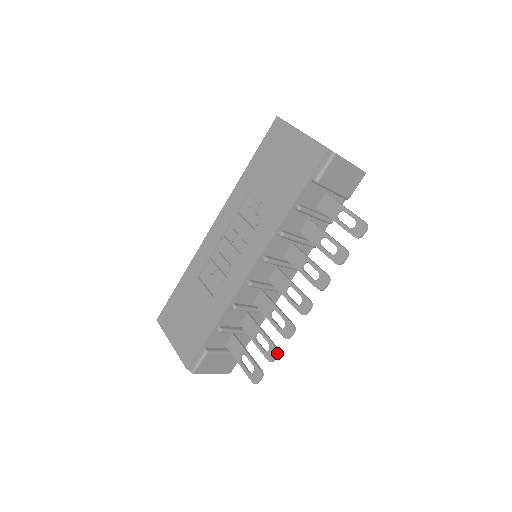
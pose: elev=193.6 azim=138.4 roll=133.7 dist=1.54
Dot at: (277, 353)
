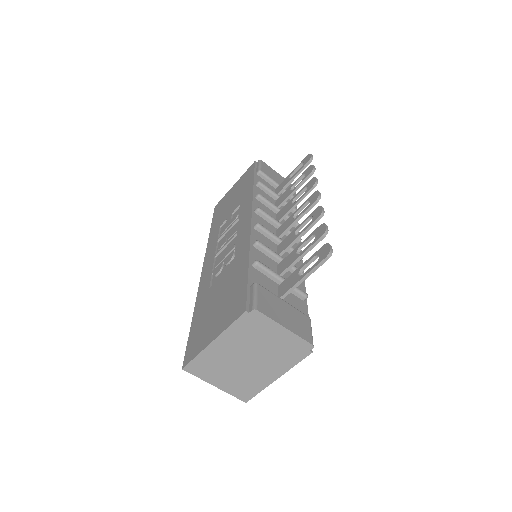
Dot at: (324, 223)
